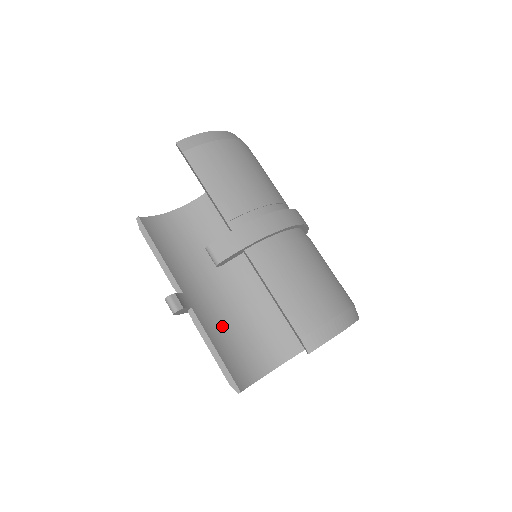
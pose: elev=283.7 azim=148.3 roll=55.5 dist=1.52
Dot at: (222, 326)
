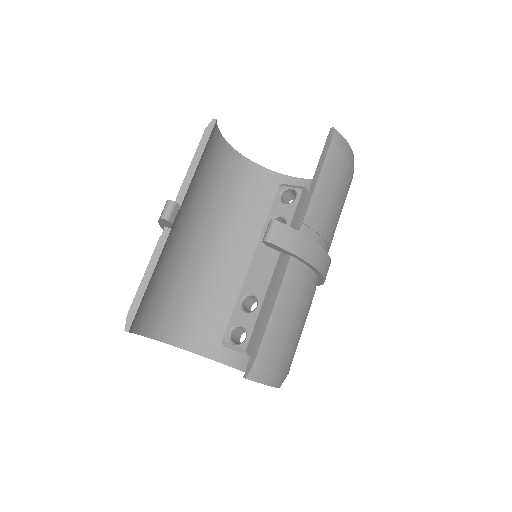
Dot at: (168, 267)
